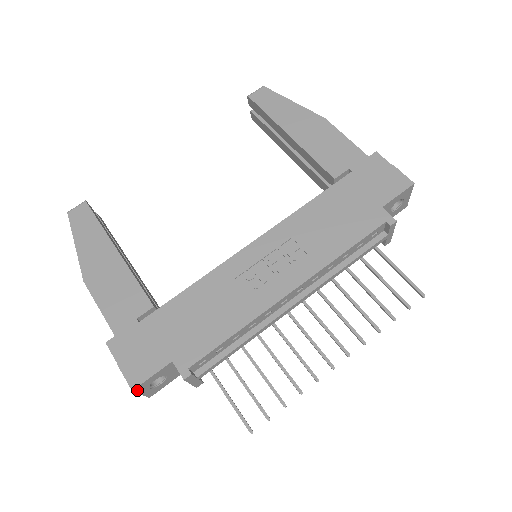
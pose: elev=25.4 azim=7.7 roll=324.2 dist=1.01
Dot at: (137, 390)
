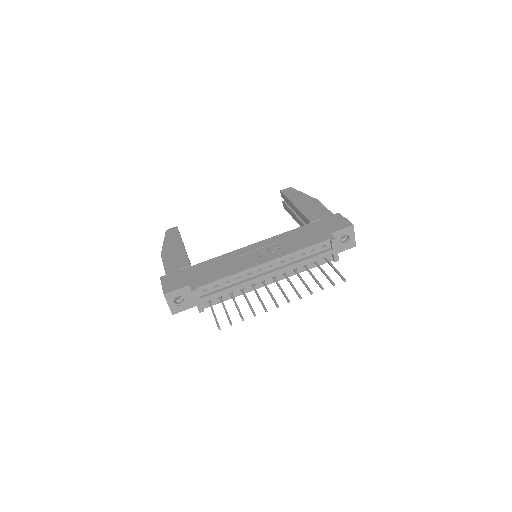
Dot at: (166, 297)
